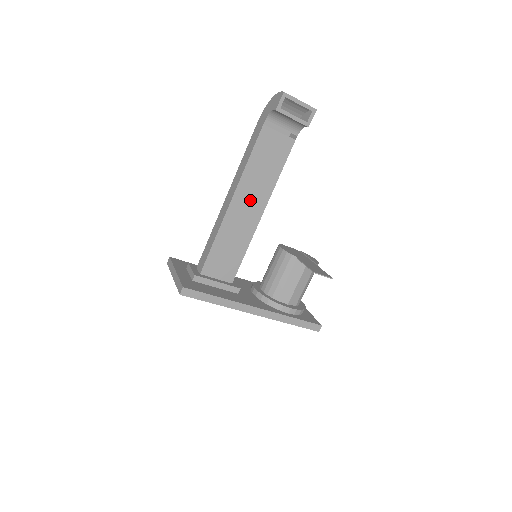
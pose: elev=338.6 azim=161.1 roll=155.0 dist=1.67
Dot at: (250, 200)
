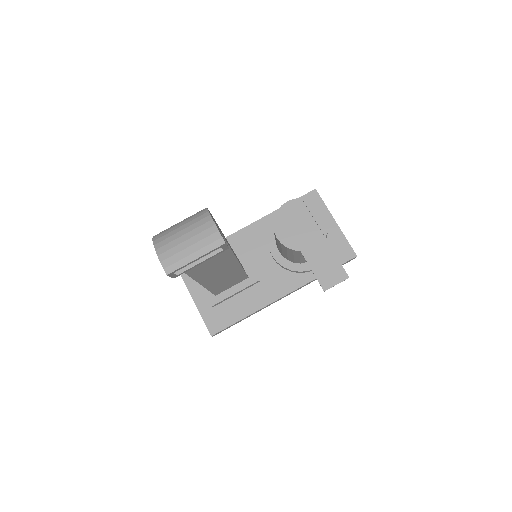
Dot at: (215, 269)
